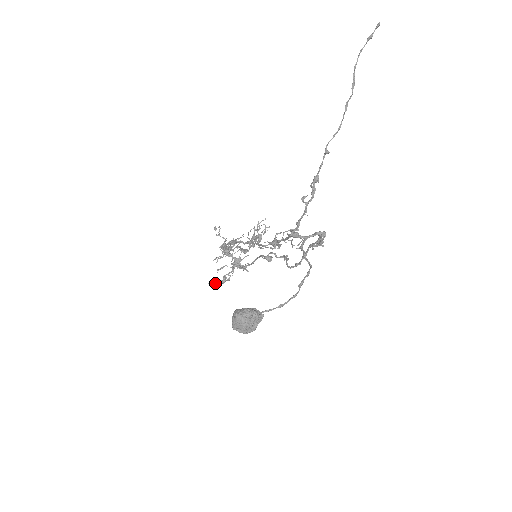
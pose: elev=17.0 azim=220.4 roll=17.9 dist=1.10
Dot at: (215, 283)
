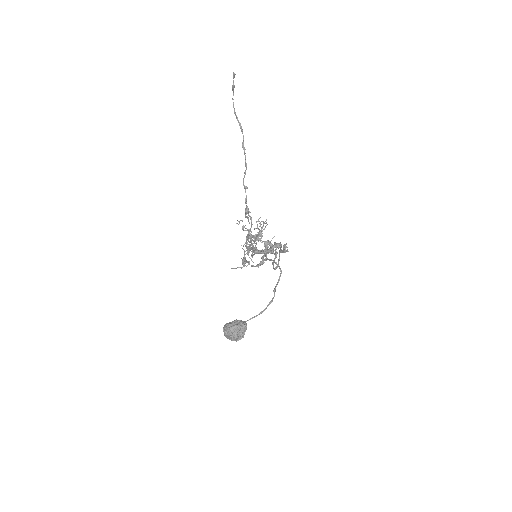
Dot at: (257, 265)
